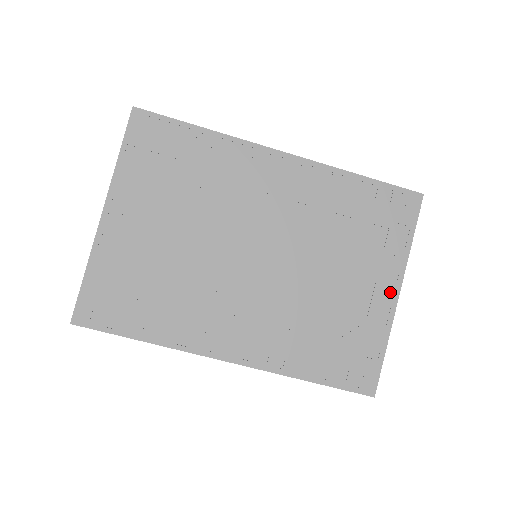
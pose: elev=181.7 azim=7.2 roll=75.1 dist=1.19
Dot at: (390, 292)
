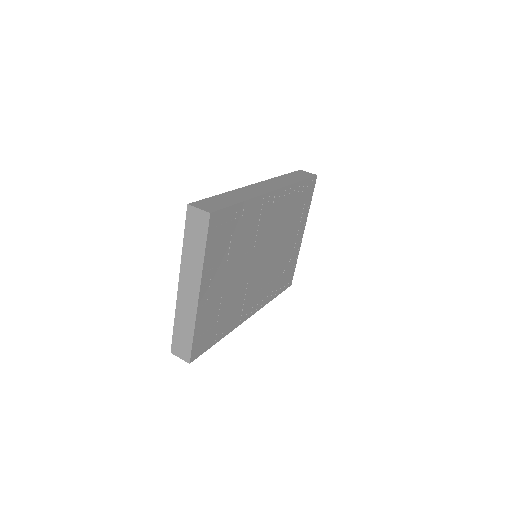
Dot at: (301, 235)
